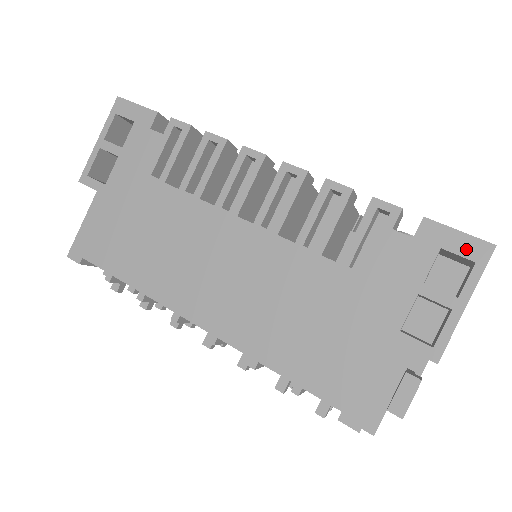
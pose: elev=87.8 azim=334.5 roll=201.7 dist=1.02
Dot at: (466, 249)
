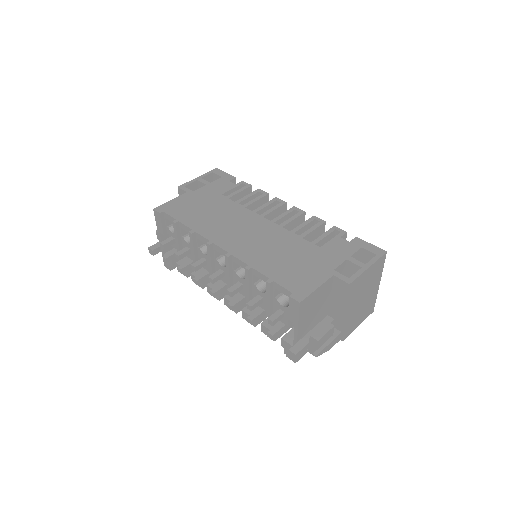
Dot at: (373, 250)
